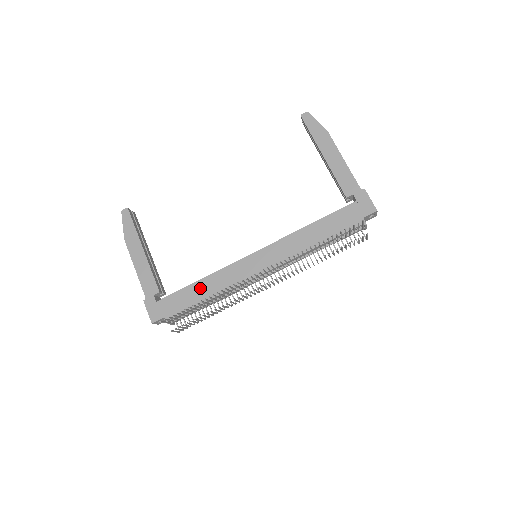
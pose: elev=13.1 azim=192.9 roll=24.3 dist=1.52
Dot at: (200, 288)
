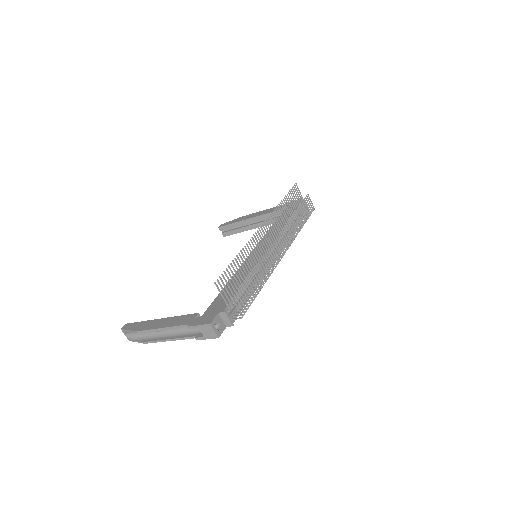
Dot at: occluded
